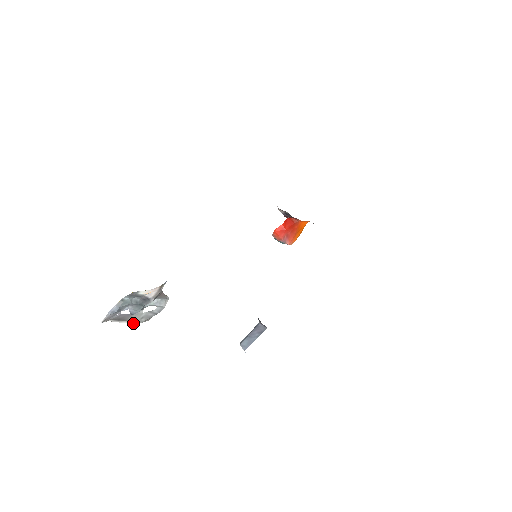
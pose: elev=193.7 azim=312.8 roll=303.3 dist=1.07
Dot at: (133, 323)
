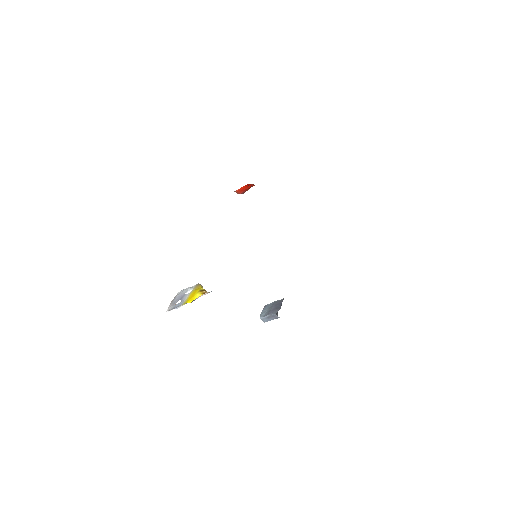
Dot at: (175, 298)
